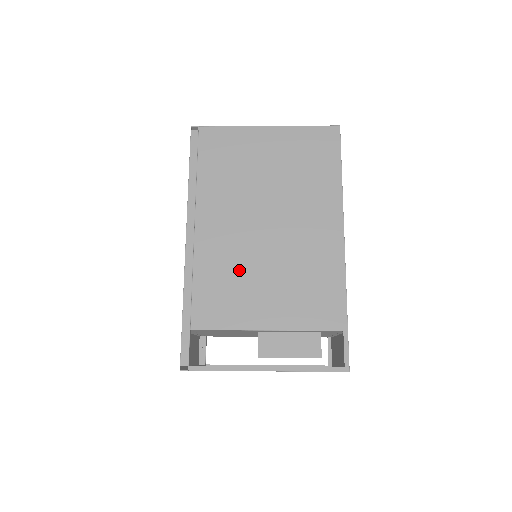
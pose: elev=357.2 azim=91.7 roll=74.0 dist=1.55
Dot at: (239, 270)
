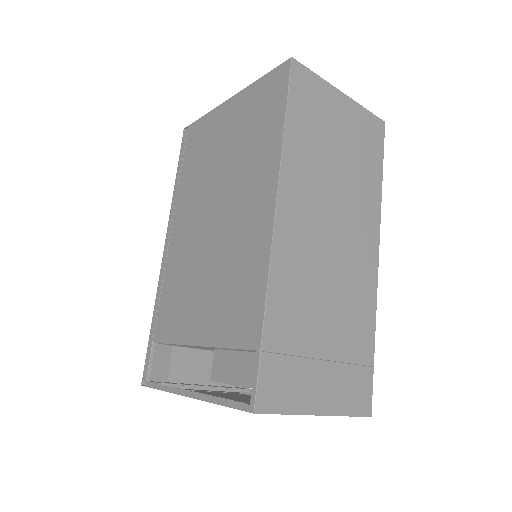
Dot at: (188, 274)
